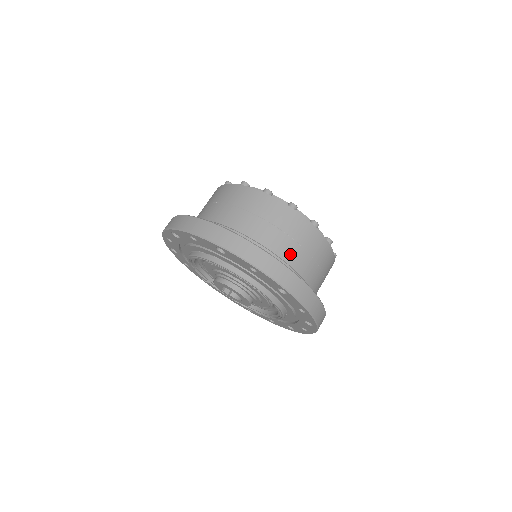
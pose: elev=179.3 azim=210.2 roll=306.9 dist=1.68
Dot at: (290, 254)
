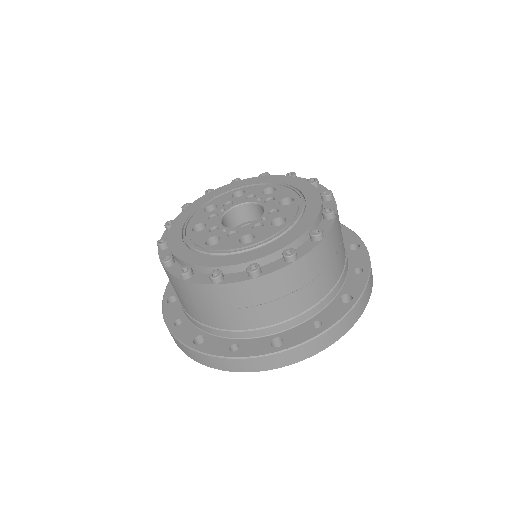
Dot at: (259, 319)
